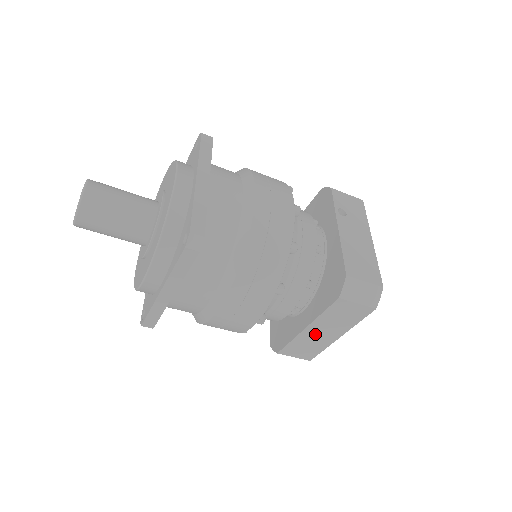
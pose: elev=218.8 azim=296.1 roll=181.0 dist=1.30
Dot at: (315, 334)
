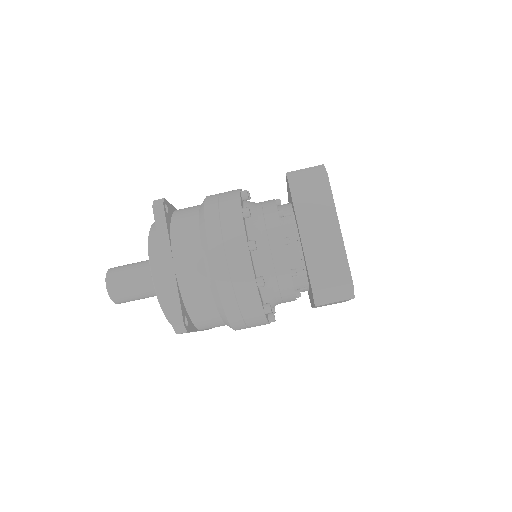
Dot at: (316, 238)
